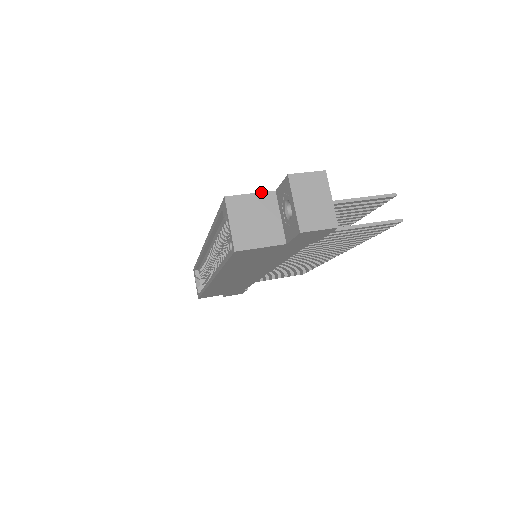
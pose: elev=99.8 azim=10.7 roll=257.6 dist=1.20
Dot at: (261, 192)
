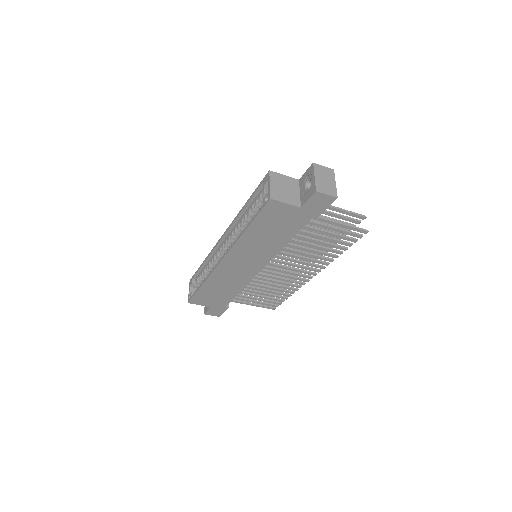
Dot at: (291, 177)
